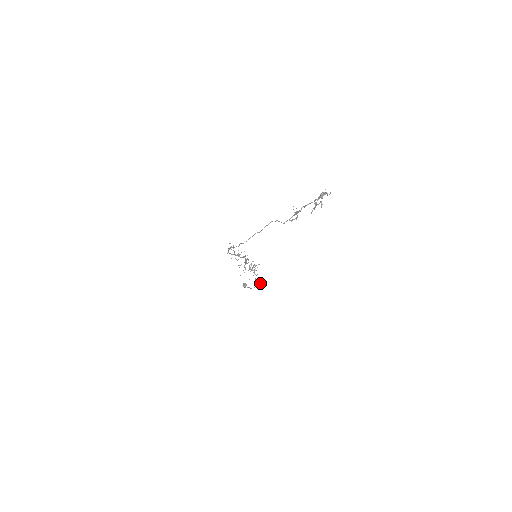
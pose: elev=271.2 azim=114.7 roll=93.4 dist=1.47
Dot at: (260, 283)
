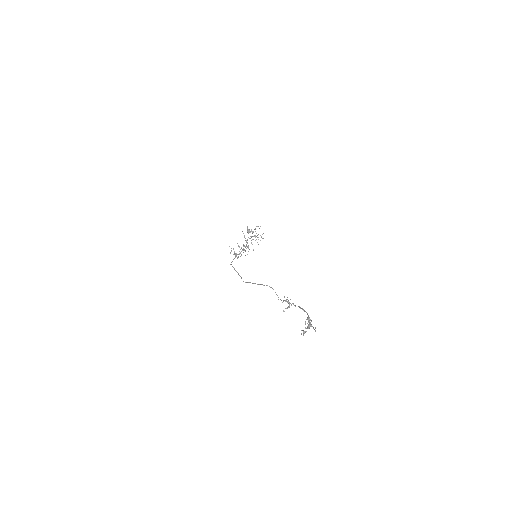
Dot at: (263, 238)
